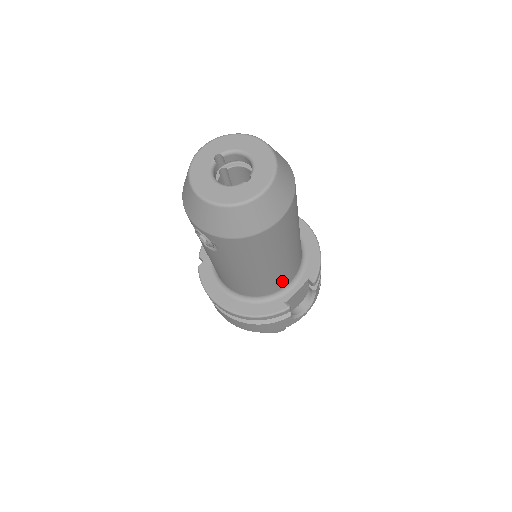
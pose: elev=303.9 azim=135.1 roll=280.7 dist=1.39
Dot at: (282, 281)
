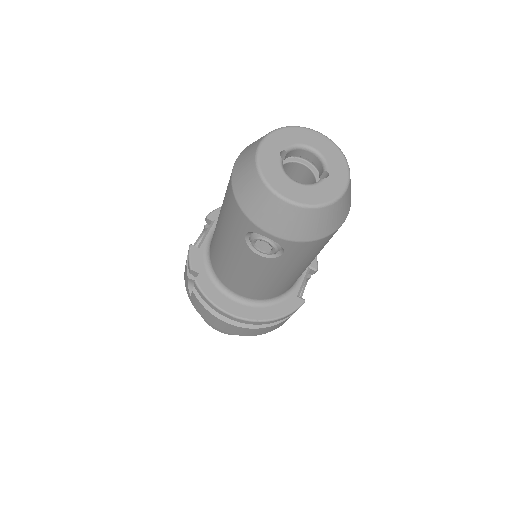
Dot at: occluded
